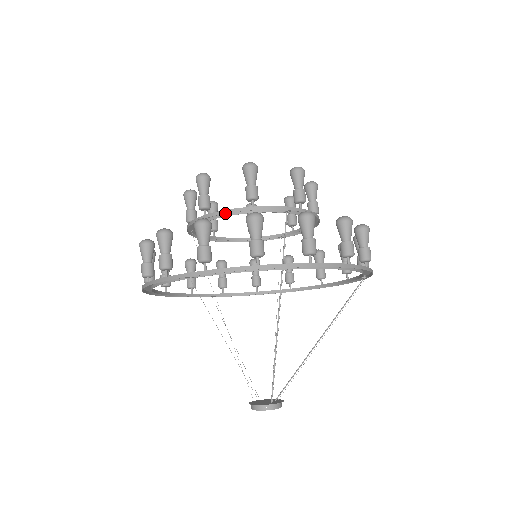
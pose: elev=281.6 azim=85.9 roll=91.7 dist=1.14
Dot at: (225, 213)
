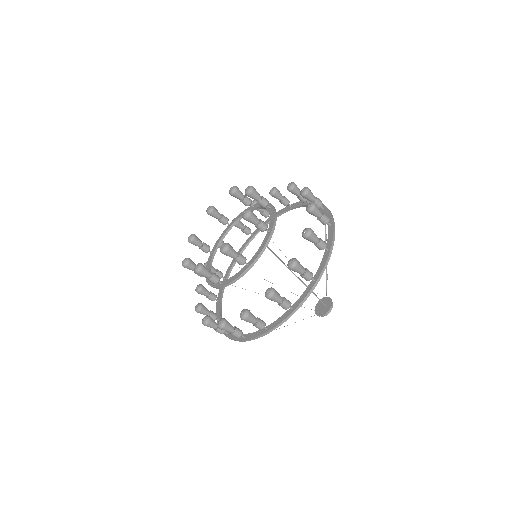
Dot at: occluded
